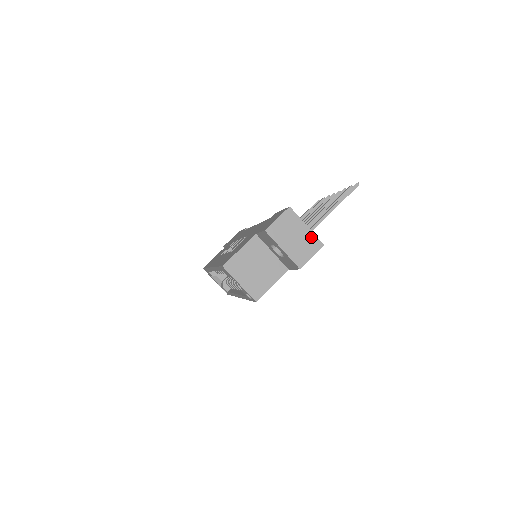
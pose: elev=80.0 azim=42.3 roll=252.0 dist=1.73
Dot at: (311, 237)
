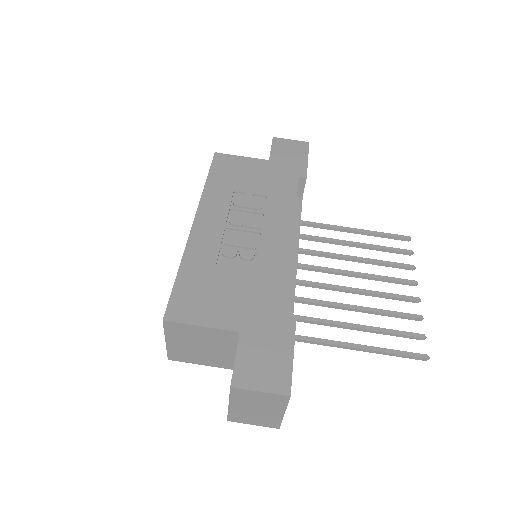
Dot at: (275, 419)
